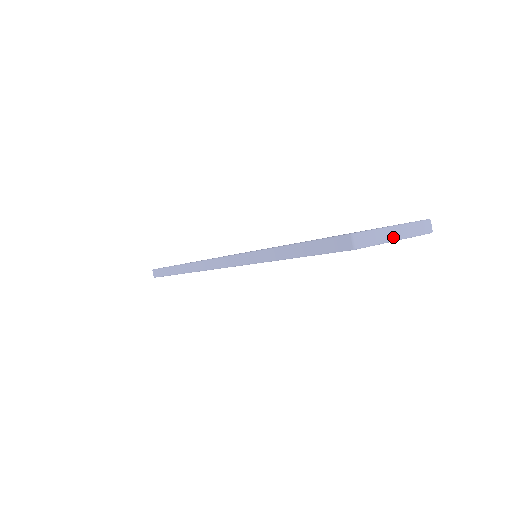
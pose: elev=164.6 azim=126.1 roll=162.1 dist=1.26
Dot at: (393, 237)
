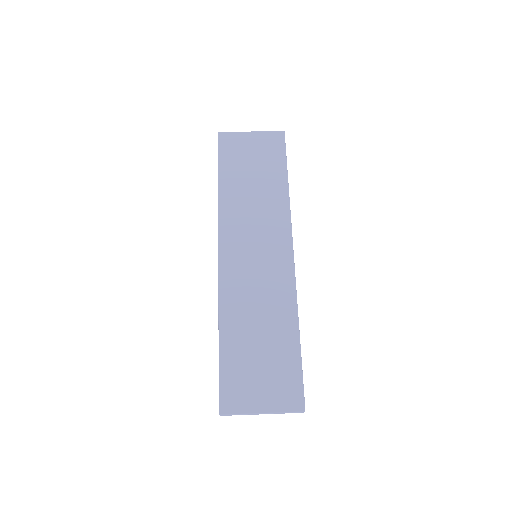
Dot at: occluded
